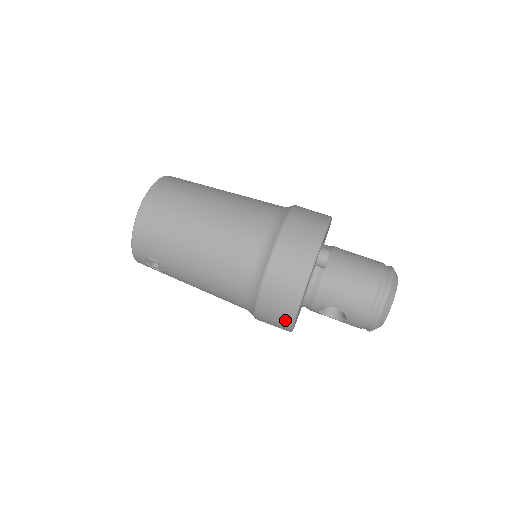
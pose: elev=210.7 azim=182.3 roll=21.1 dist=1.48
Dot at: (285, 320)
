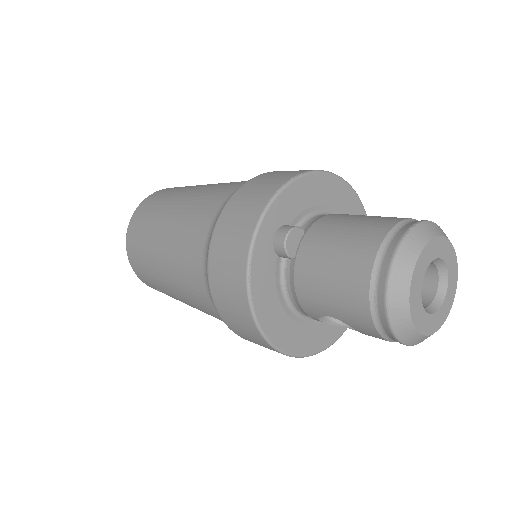
Dot at: (266, 346)
